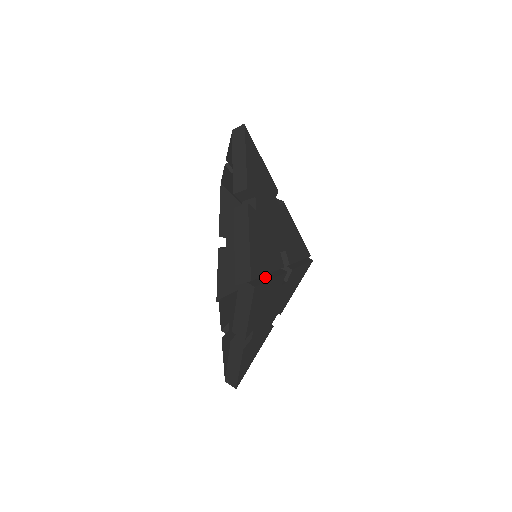
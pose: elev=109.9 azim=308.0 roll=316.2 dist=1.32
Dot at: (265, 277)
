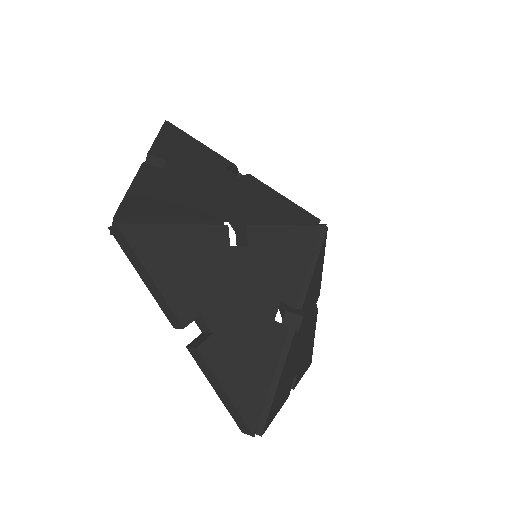
Dot at: (270, 387)
